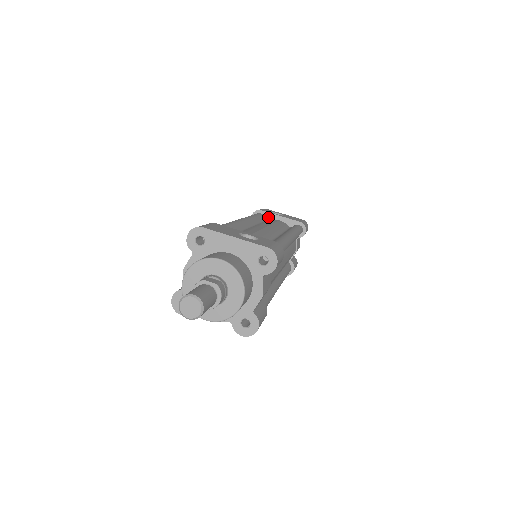
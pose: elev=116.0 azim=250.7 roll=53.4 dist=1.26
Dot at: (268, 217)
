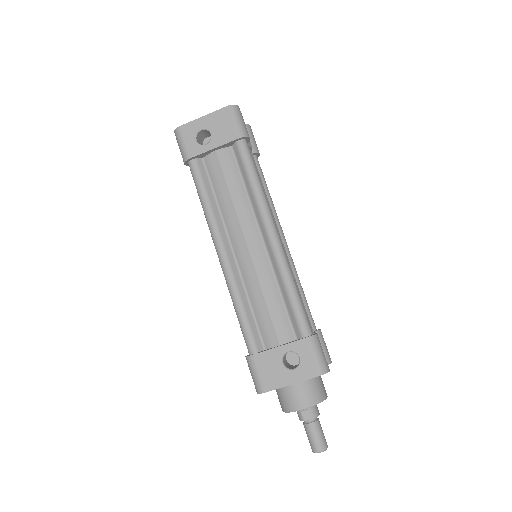
Dot at: (202, 156)
